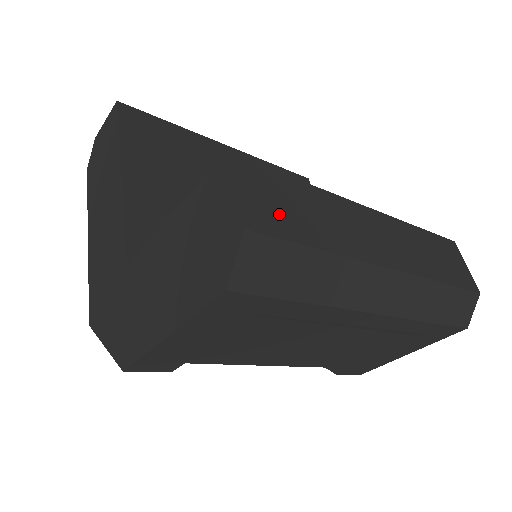
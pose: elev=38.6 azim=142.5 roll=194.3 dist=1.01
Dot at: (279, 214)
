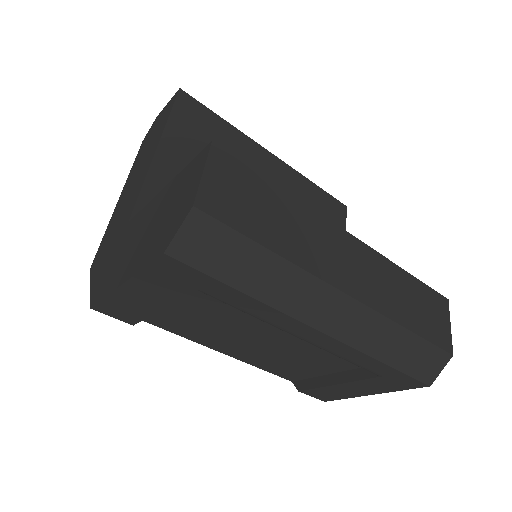
Dot at: (239, 206)
